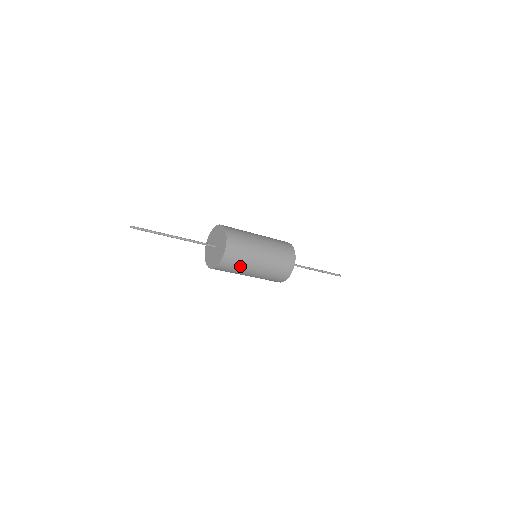
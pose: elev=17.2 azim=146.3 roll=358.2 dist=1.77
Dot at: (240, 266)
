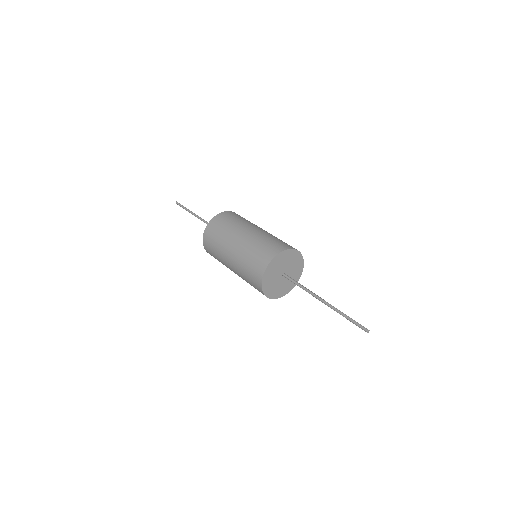
Dot at: (224, 232)
